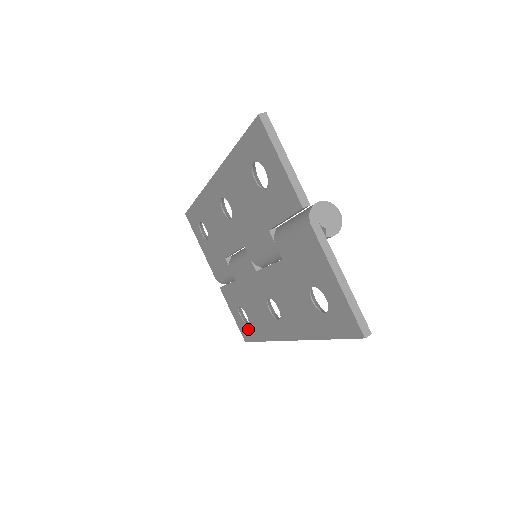
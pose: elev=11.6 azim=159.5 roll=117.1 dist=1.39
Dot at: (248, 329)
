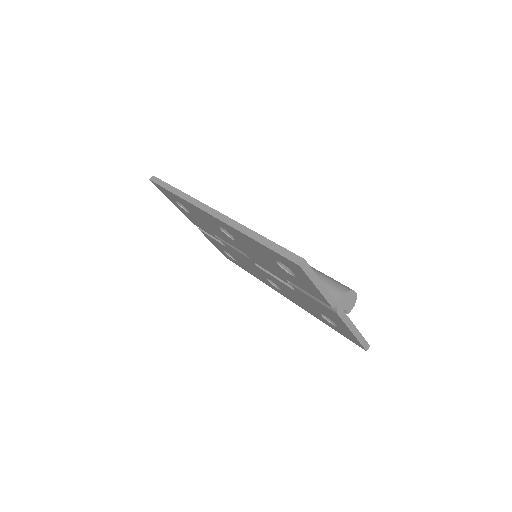
Dot at: (234, 261)
